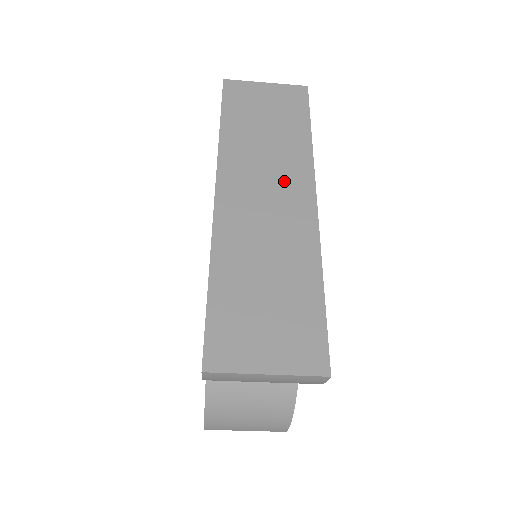
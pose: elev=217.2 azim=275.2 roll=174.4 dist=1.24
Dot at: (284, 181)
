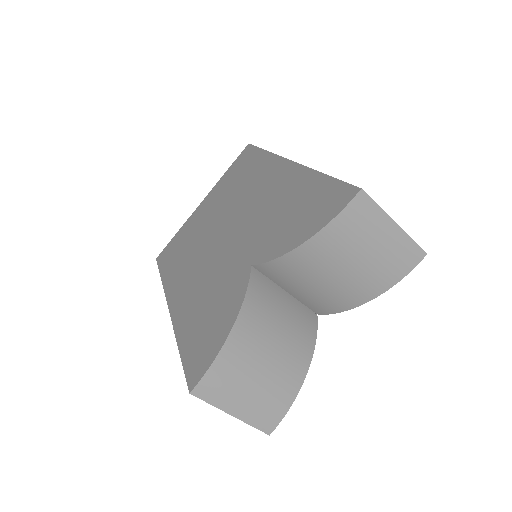
Dot at: occluded
